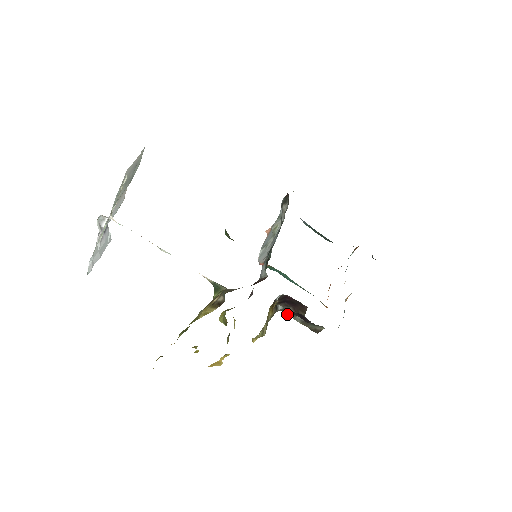
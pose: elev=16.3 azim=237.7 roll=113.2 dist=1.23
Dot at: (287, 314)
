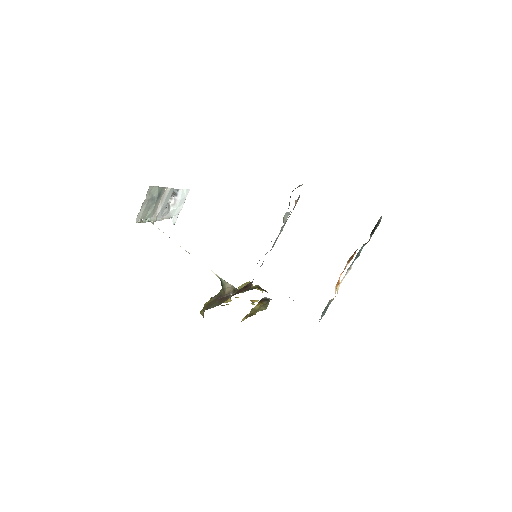
Dot at: occluded
